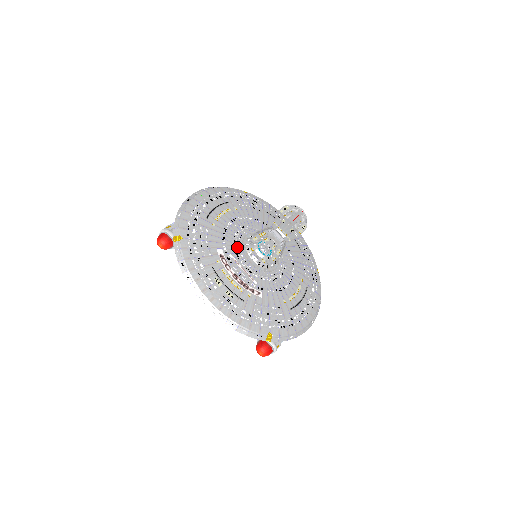
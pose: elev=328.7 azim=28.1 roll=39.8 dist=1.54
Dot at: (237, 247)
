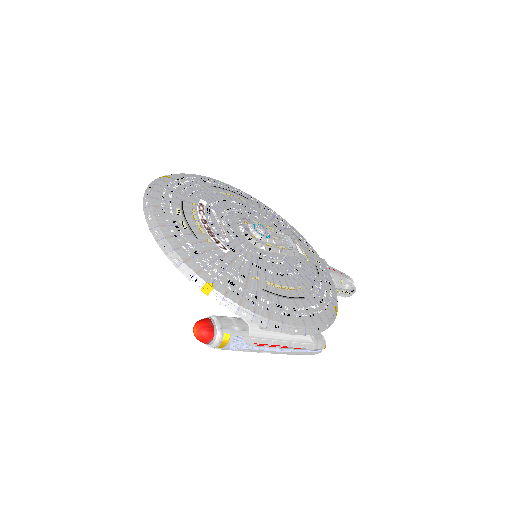
Dot at: (228, 213)
